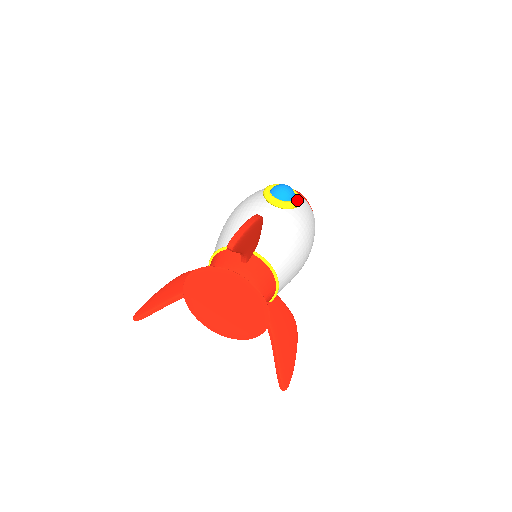
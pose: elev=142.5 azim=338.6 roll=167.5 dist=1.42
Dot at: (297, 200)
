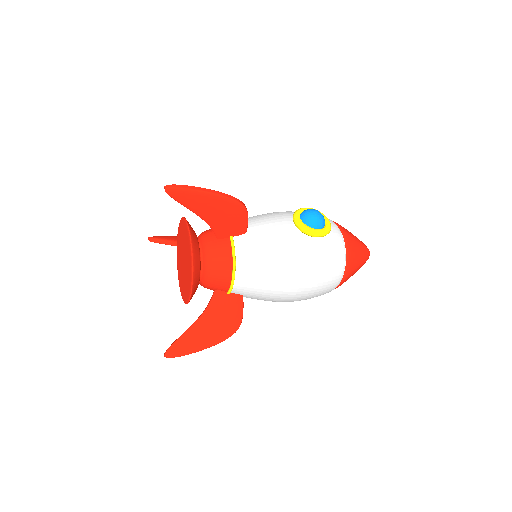
Dot at: (317, 230)
